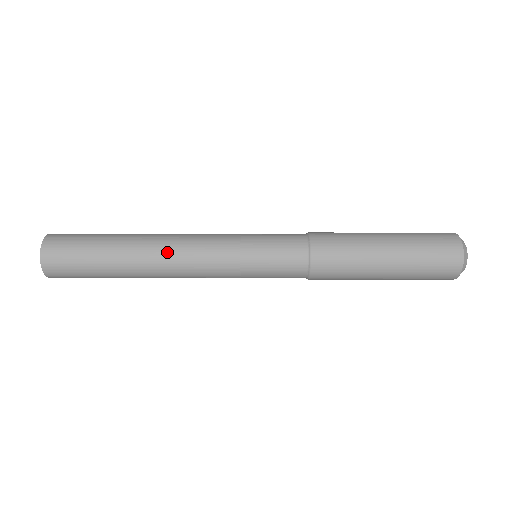
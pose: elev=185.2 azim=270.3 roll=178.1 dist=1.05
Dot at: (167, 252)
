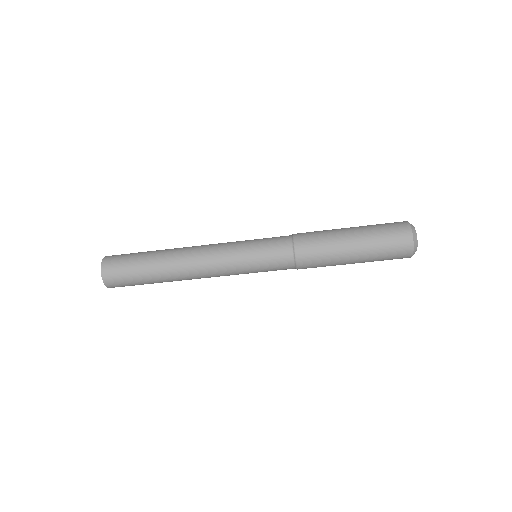
Dot at: (190, 265)
